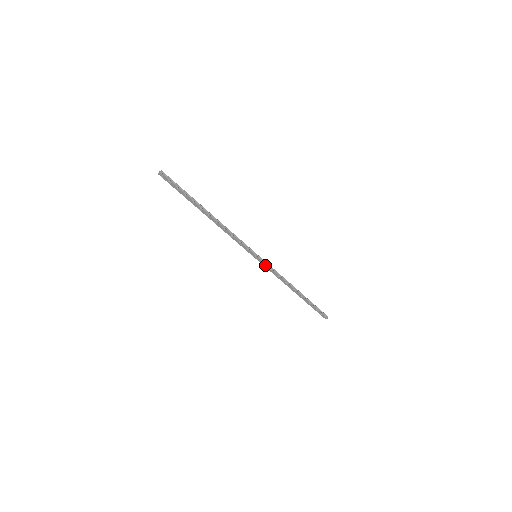
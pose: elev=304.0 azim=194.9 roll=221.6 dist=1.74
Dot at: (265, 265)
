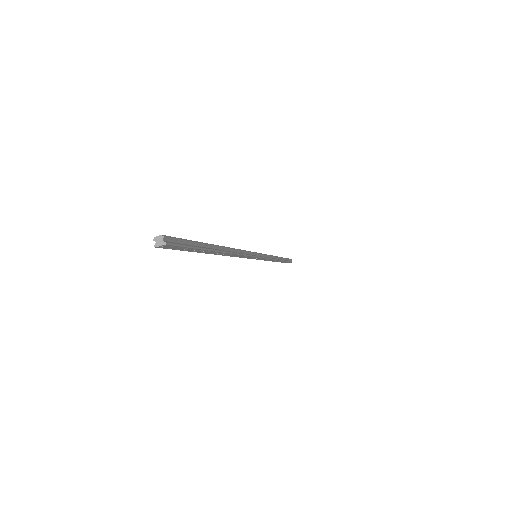
Dot at: (262, 259)
